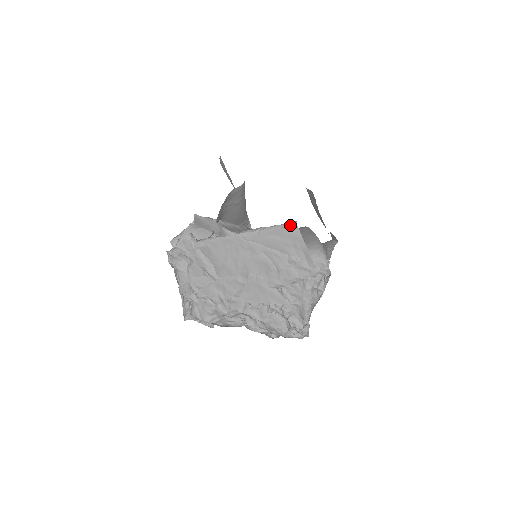
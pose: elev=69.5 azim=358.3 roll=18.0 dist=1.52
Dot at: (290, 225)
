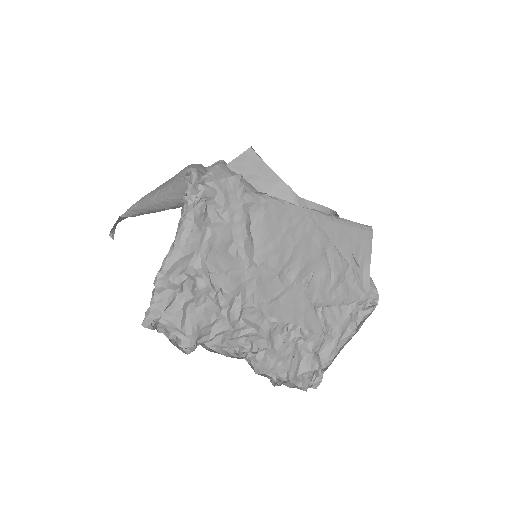
Dot at: (366, 227)
